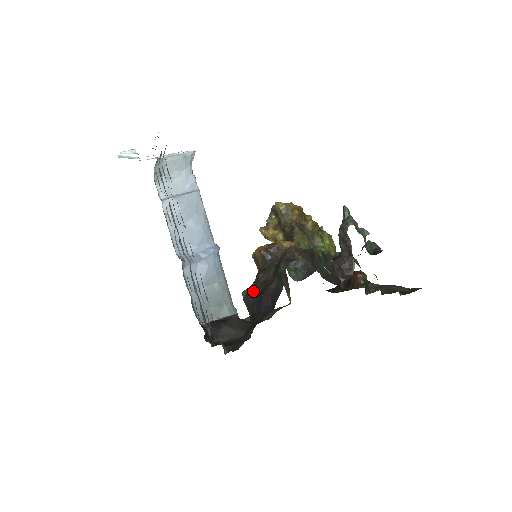
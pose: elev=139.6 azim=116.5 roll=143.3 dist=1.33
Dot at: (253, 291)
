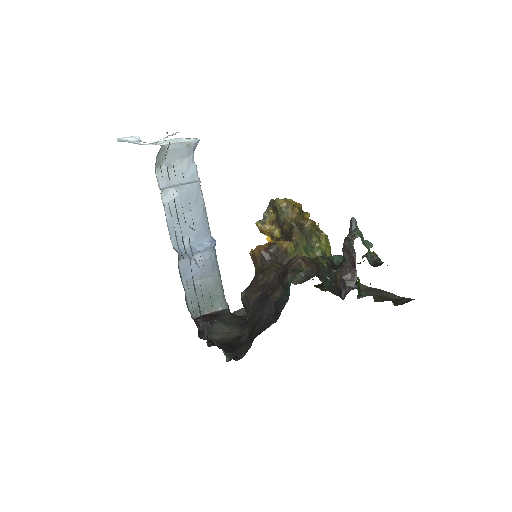
Dot at: (253, 294)
